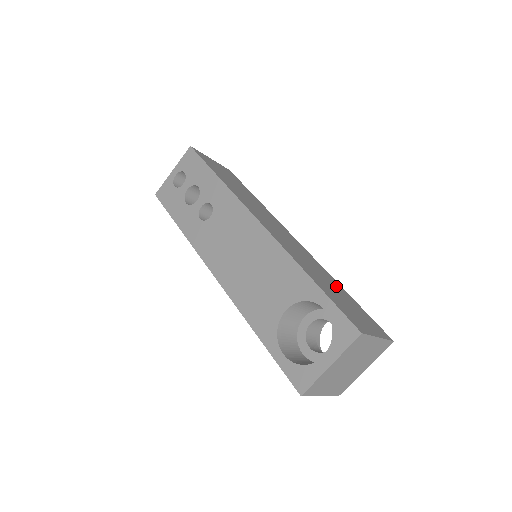
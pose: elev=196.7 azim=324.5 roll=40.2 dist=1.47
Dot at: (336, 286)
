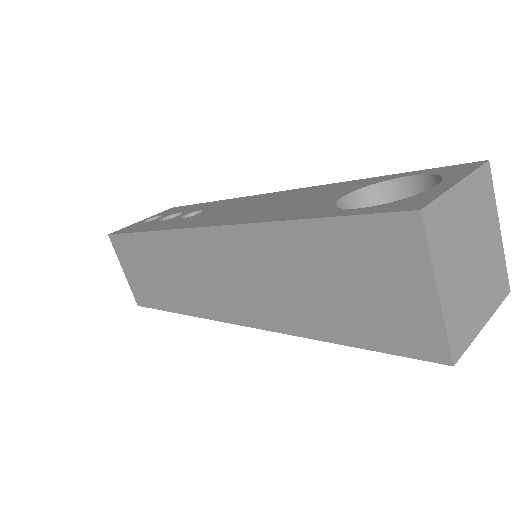
Dot at: occluded
